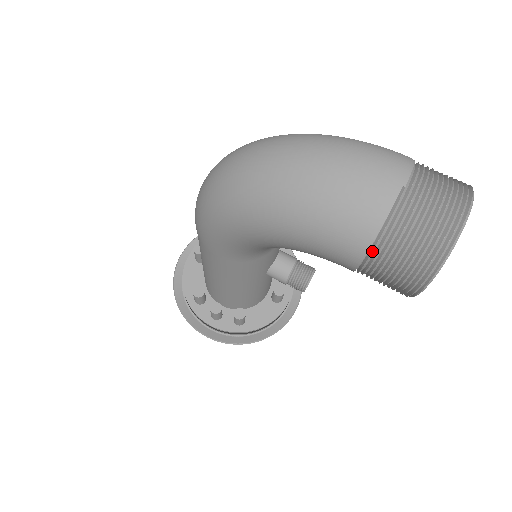
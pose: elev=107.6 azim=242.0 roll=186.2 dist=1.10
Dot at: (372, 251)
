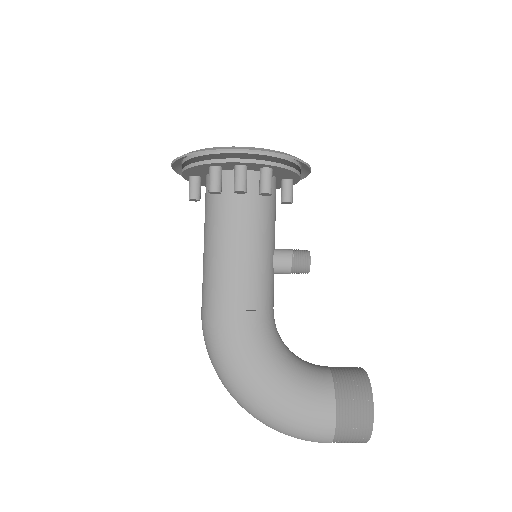
Dot at: occluded
